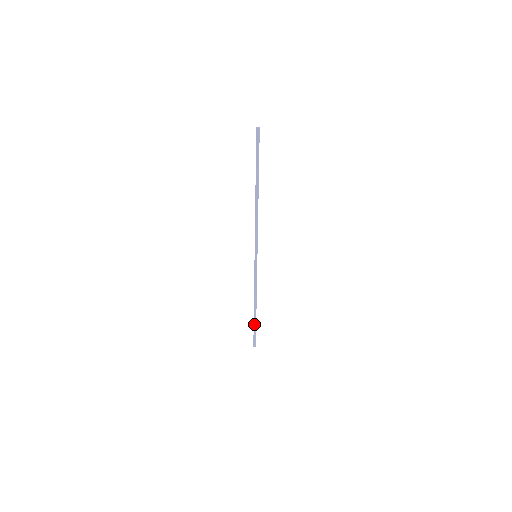
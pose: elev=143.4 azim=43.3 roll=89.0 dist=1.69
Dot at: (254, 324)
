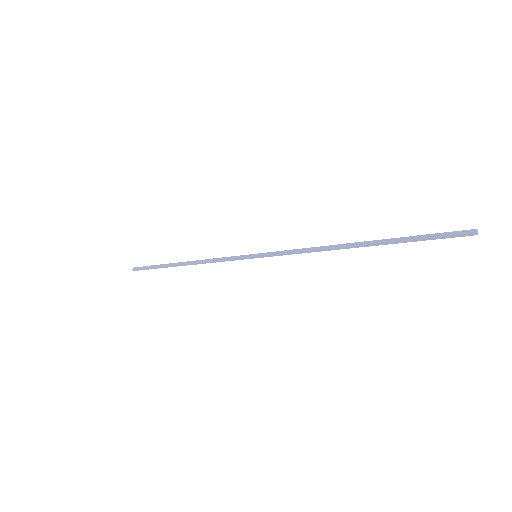
Dot at: (161, 265)
